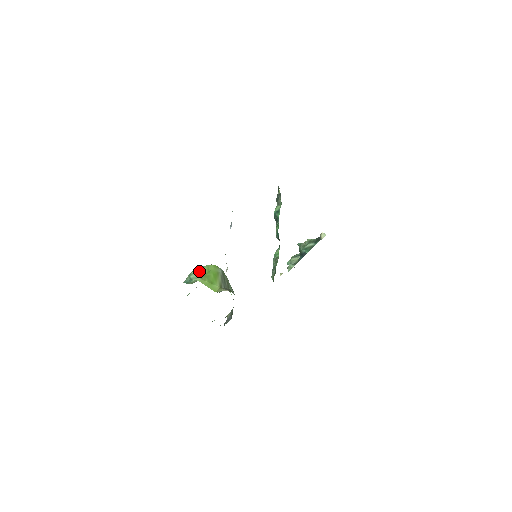
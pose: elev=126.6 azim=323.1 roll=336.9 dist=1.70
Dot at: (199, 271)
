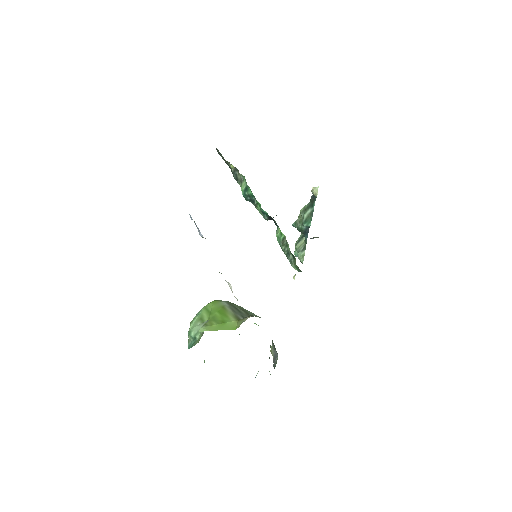
Dot at: (197, 321)
